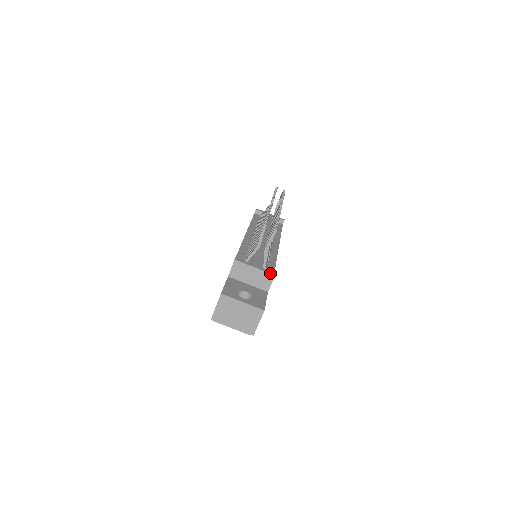
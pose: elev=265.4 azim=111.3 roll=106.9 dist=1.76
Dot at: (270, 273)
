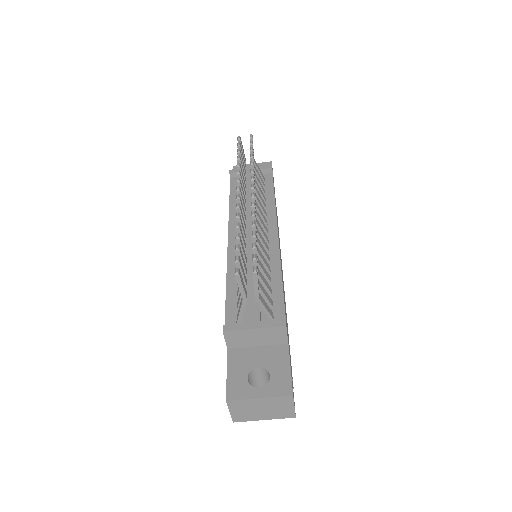
Dot at: (278, 326)
